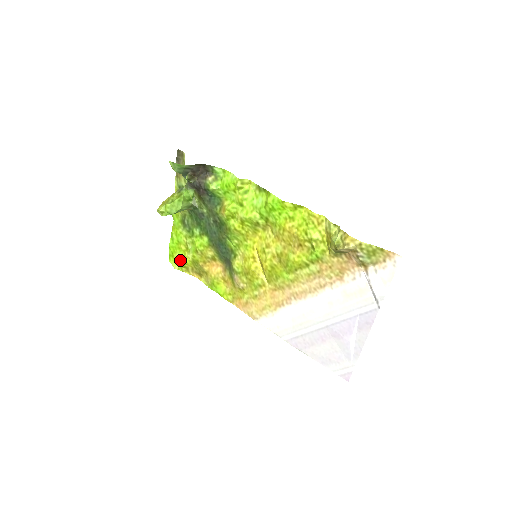
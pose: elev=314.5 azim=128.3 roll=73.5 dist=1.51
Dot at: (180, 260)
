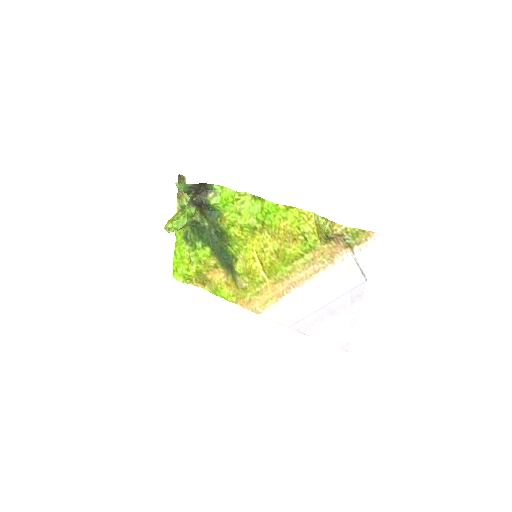
Dot at: (184, 273)
